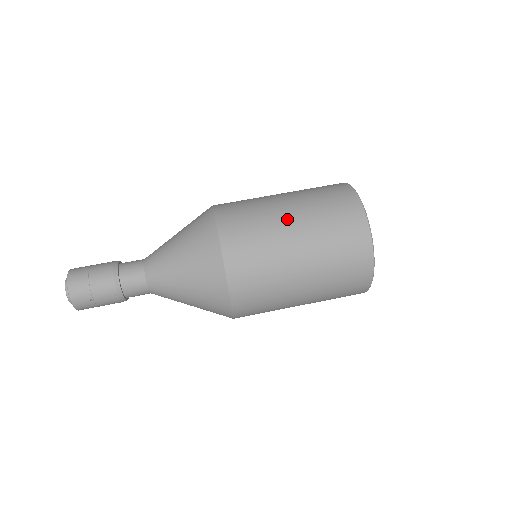
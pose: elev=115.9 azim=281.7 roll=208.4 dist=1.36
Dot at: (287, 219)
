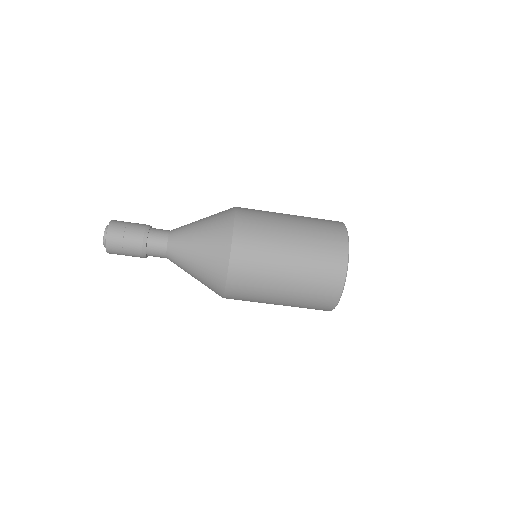
Dot at: (280, 290)
